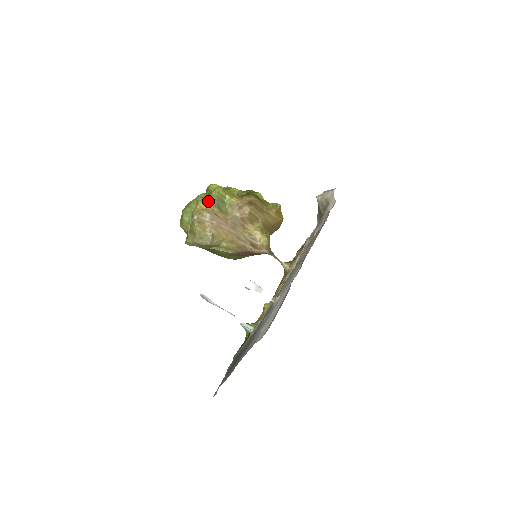
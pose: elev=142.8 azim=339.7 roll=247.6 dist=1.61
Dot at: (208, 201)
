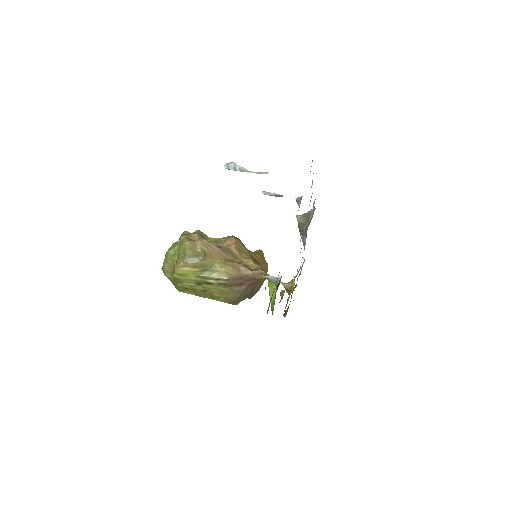
Dot at: (192, 233)
